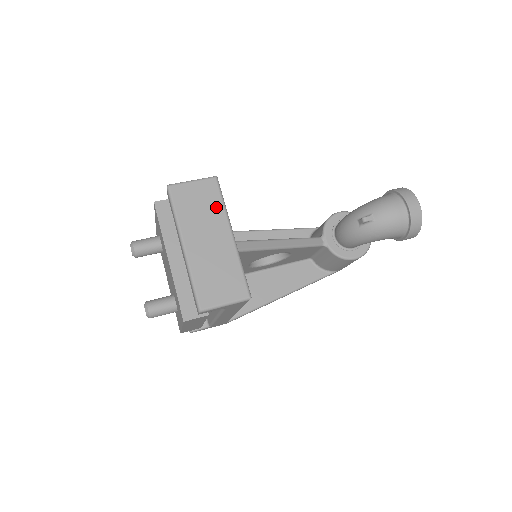
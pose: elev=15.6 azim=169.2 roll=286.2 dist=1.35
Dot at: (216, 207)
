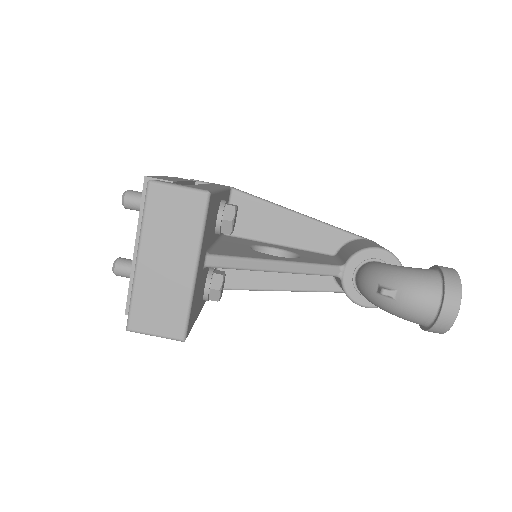
Dot at: (191, 230)
